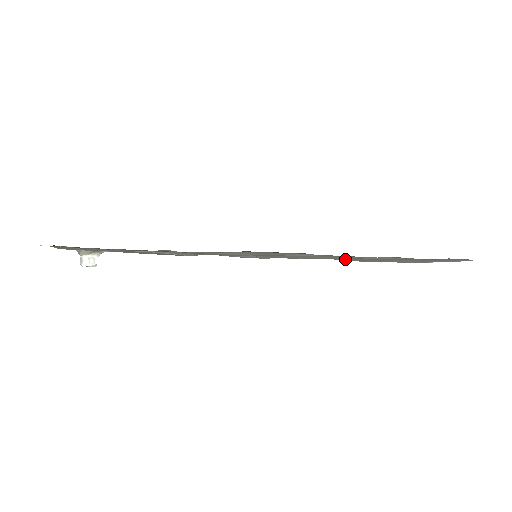
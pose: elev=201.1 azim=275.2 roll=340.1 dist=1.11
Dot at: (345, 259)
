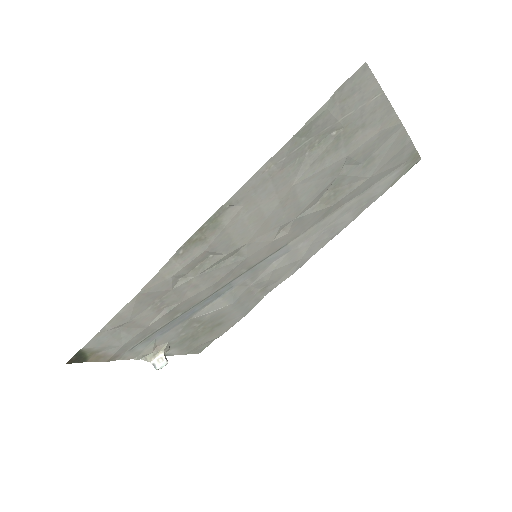
Dot at: (341, 192)
